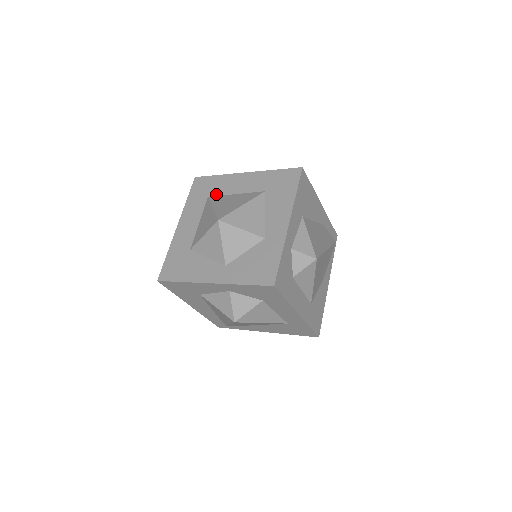
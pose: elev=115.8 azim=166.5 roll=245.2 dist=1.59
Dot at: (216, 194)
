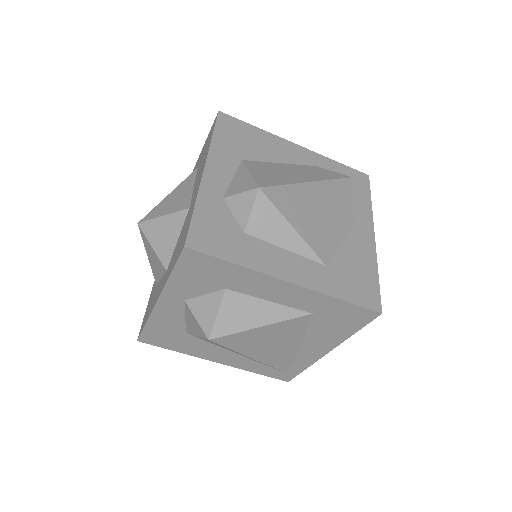
Dot at: occluded
